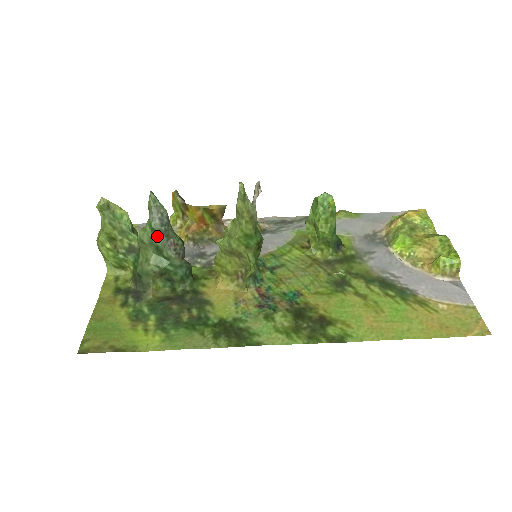
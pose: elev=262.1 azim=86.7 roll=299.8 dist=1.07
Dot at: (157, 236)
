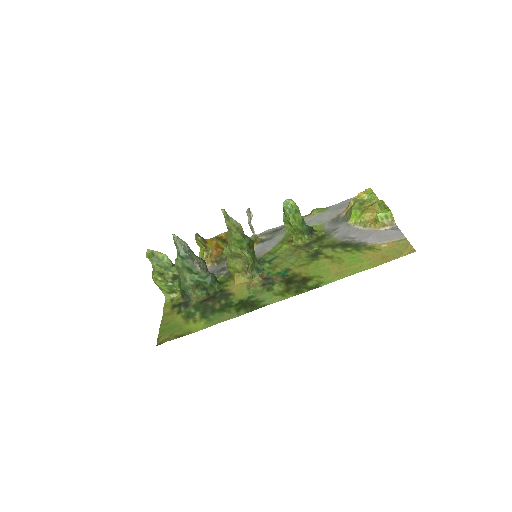
Dot at: (185, 261)
